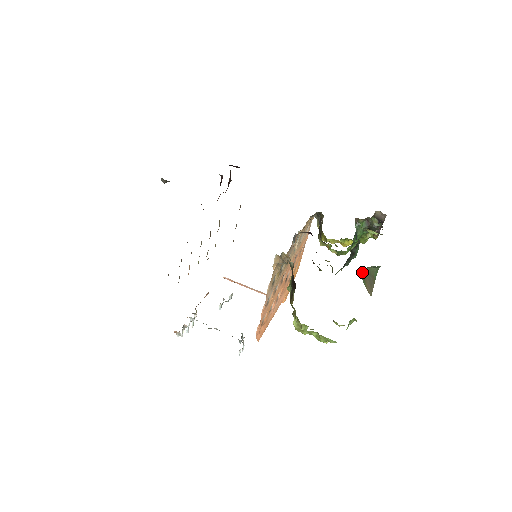
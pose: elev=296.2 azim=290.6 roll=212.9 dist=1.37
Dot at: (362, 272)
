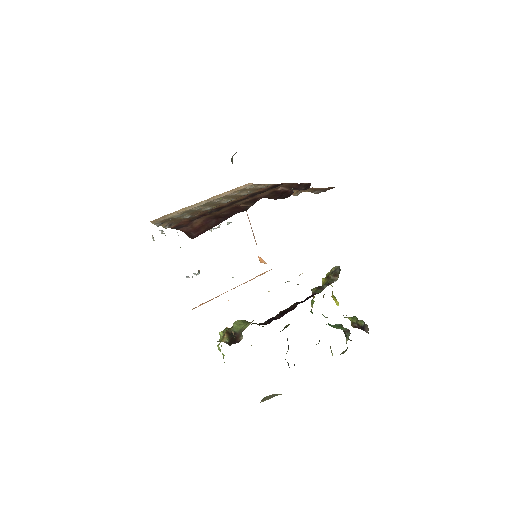
Dot at: (268, 396)
